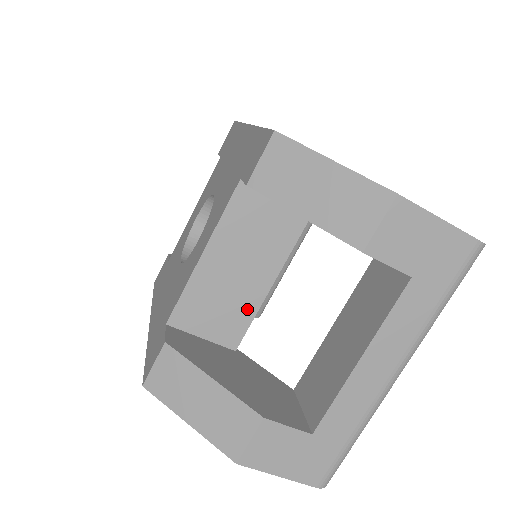
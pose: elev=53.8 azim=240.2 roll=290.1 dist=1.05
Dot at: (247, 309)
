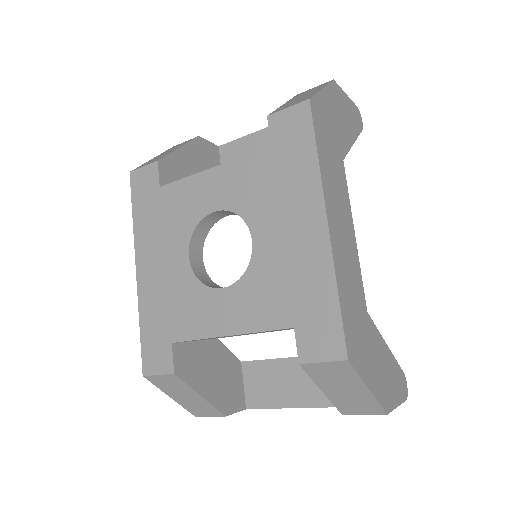
Dot at: occluded
